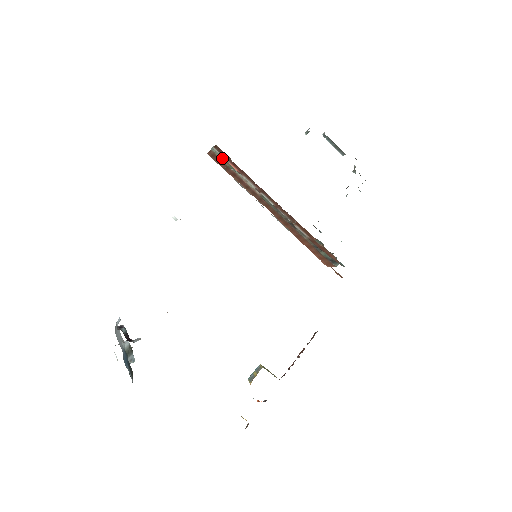
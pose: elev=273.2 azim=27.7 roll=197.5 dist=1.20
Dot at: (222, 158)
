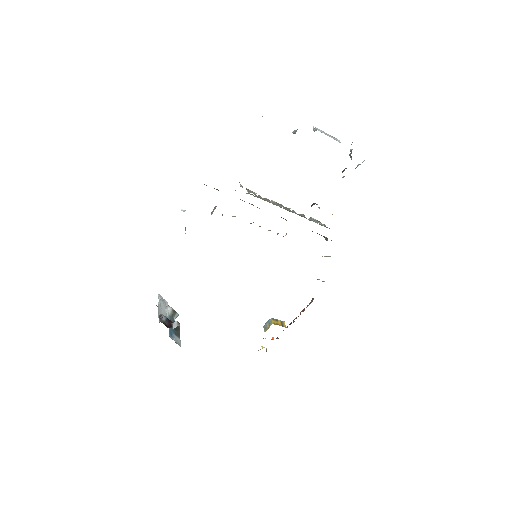
Dot at: occluded
